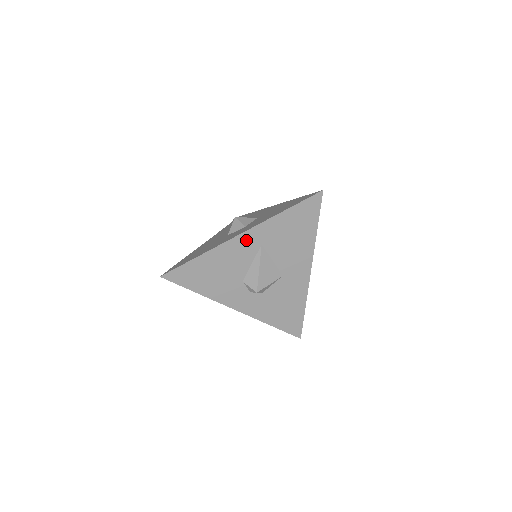
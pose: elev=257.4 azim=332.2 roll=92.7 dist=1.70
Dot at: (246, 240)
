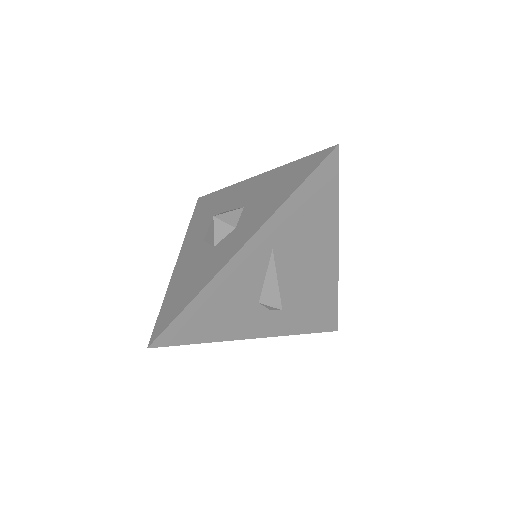
Dot at: (251, 252)
